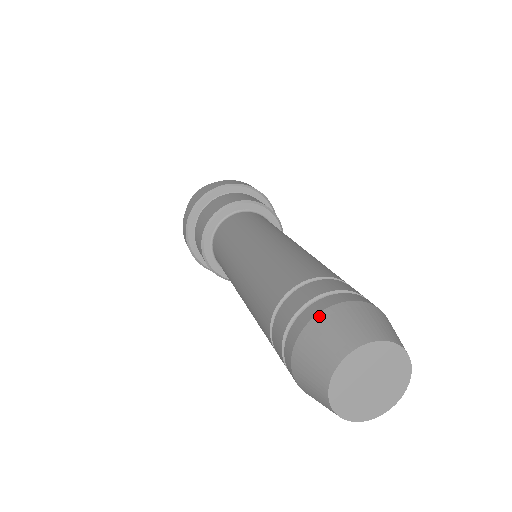
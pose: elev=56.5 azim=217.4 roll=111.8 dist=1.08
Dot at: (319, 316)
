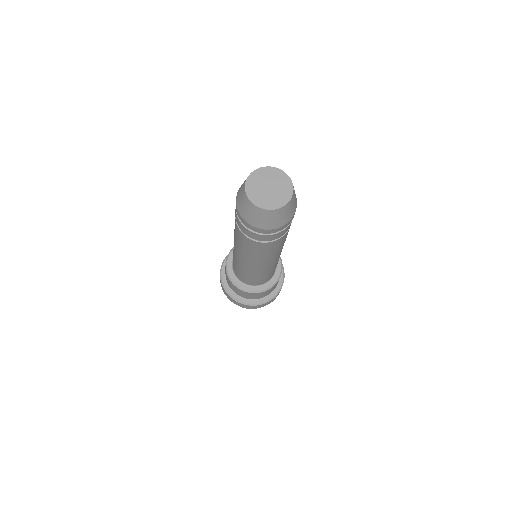
Dot at: (237, 196)
